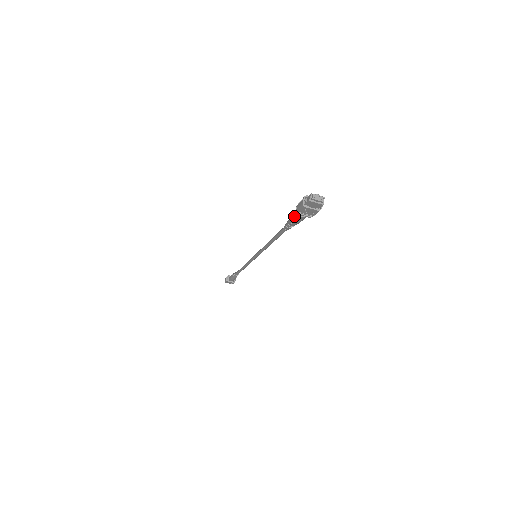
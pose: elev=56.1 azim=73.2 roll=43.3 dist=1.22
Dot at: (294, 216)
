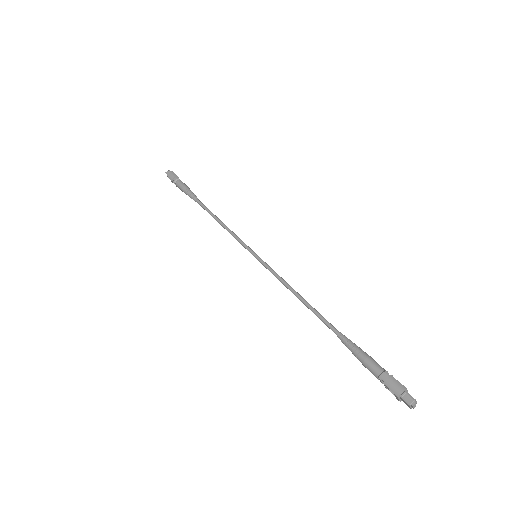
Dot at: (370, 366)
